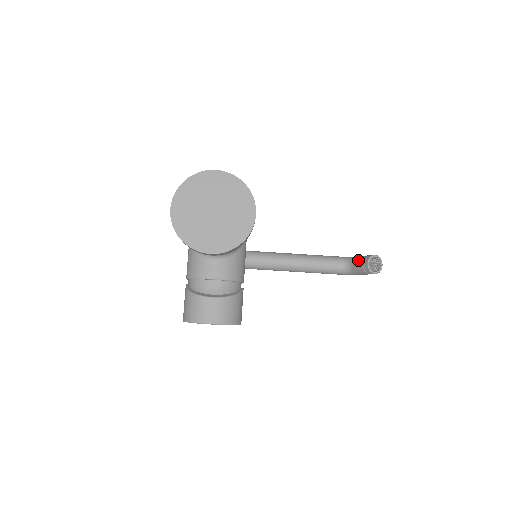
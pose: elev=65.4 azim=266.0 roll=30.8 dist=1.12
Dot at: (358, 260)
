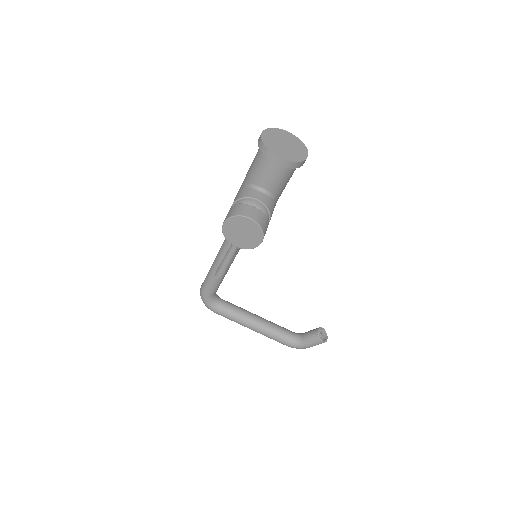
Dot at: (309, 331)
